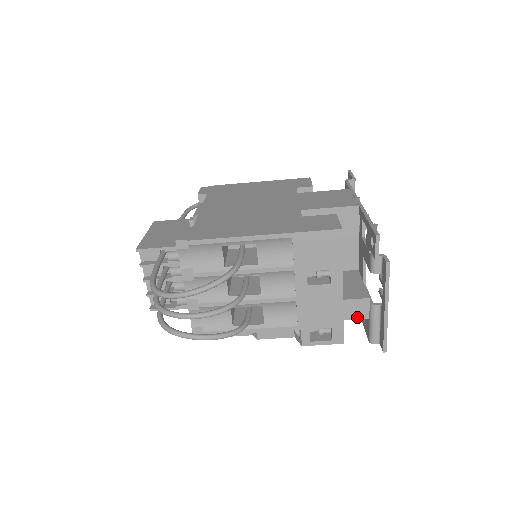
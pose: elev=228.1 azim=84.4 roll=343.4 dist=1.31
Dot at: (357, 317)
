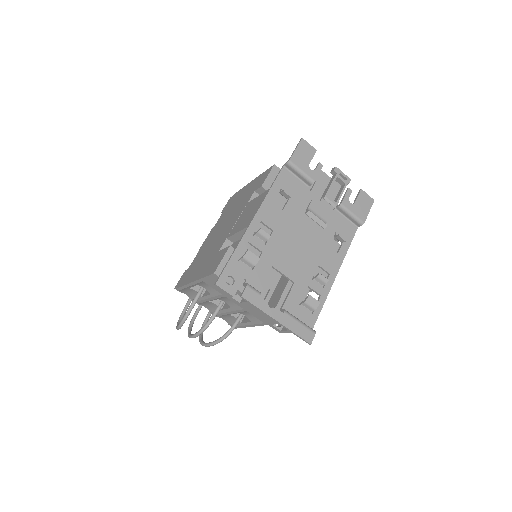
Dot at: occluded
